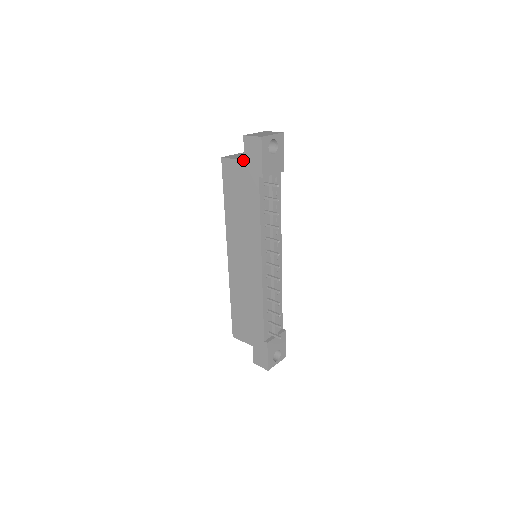
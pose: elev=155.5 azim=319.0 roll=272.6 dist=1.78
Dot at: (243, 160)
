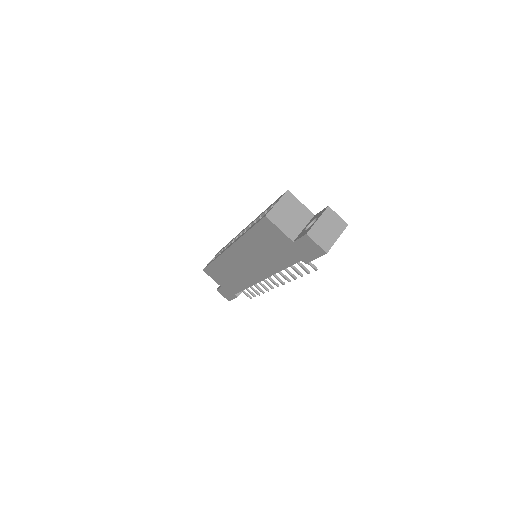
Dot at: (292, 241)
